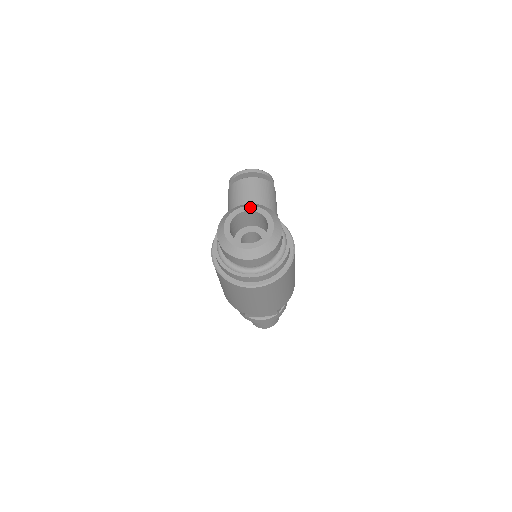
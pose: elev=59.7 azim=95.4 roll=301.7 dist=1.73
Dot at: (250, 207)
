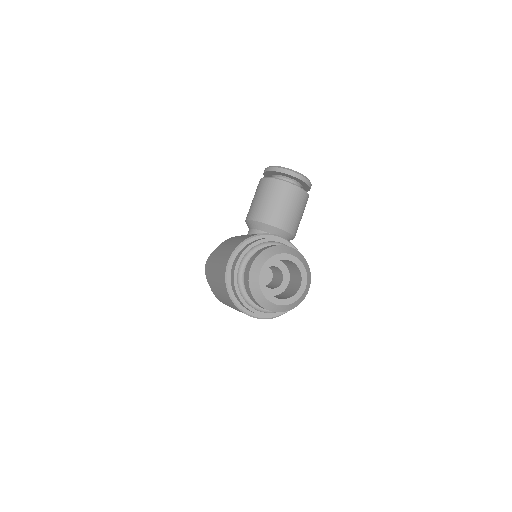
Dot at: (294, 258)
